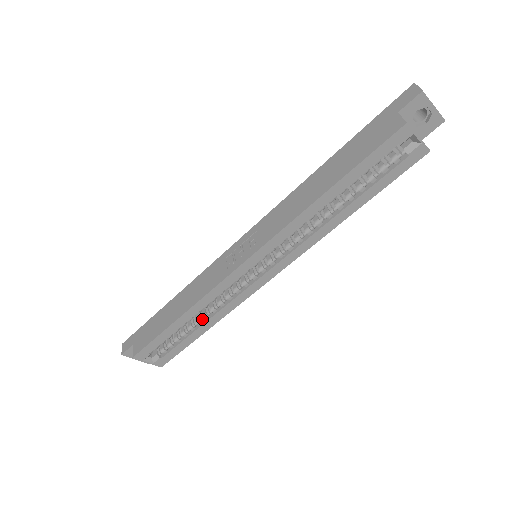
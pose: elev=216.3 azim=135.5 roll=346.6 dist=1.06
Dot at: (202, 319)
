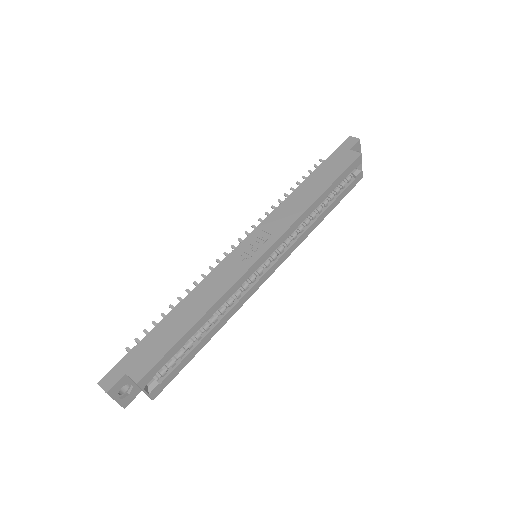
Dot at: (210, 324)
